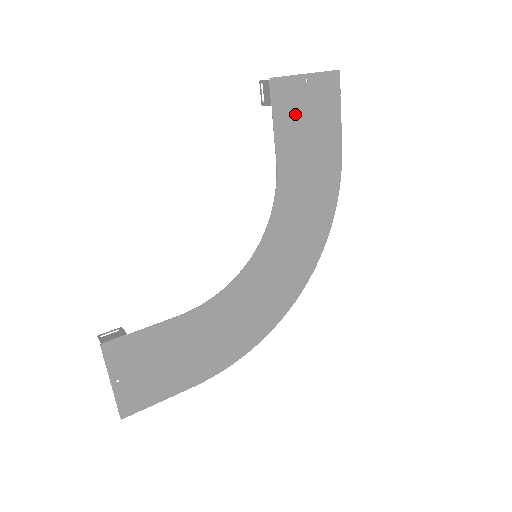
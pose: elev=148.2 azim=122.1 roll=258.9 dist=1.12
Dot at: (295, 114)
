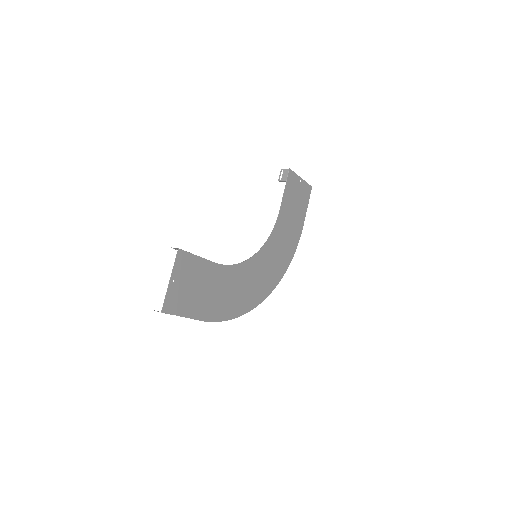
Dot at: (293, 193)
